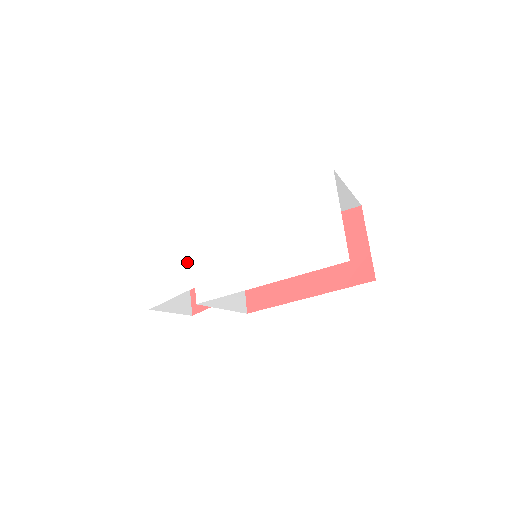
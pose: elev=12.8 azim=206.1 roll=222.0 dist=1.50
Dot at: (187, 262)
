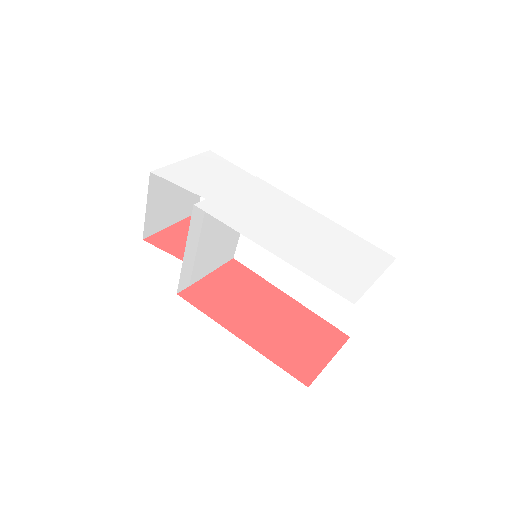
Dot at: (221, 186)
